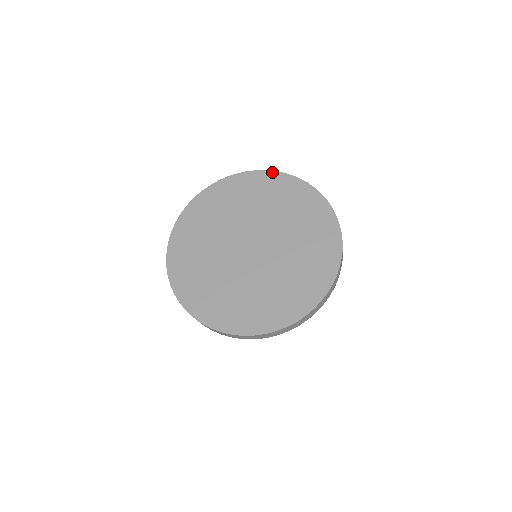
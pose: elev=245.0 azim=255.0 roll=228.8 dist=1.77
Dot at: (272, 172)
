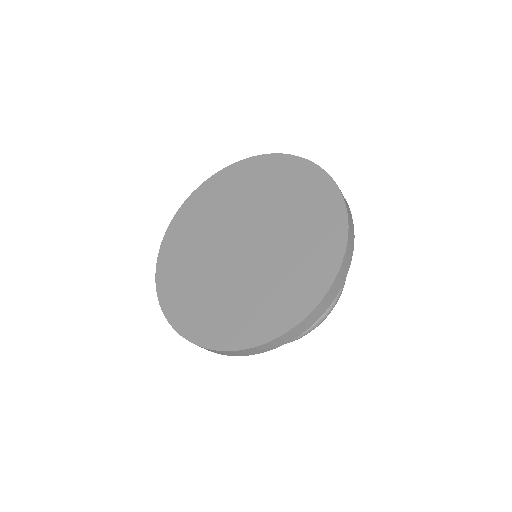
Dot at: (232, 165)
